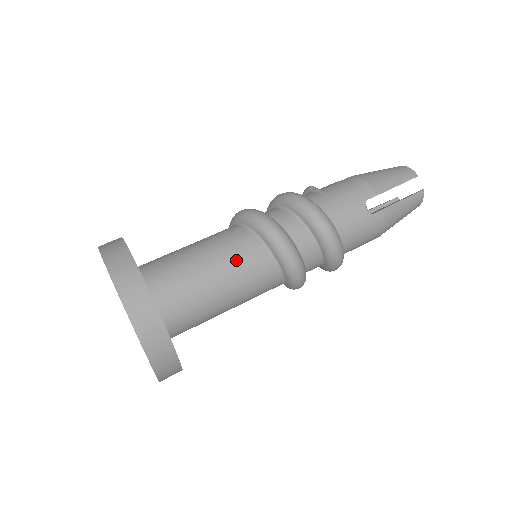
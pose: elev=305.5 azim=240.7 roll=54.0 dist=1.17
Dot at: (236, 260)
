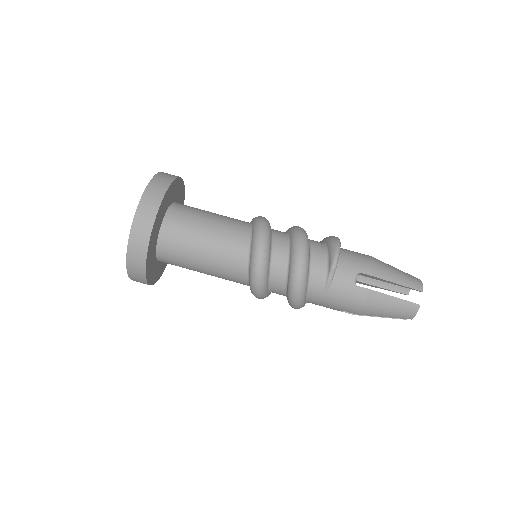
Dot at: (224, 278)
